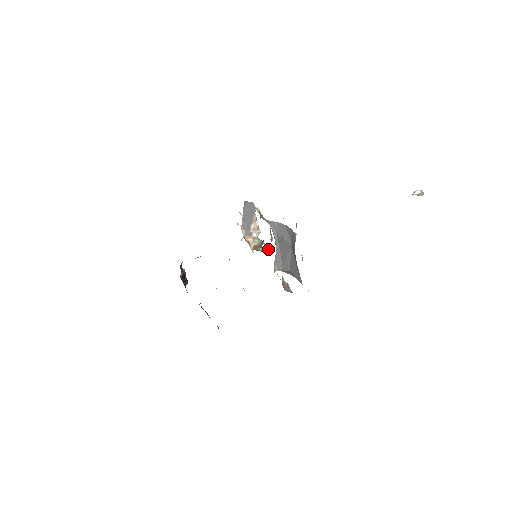
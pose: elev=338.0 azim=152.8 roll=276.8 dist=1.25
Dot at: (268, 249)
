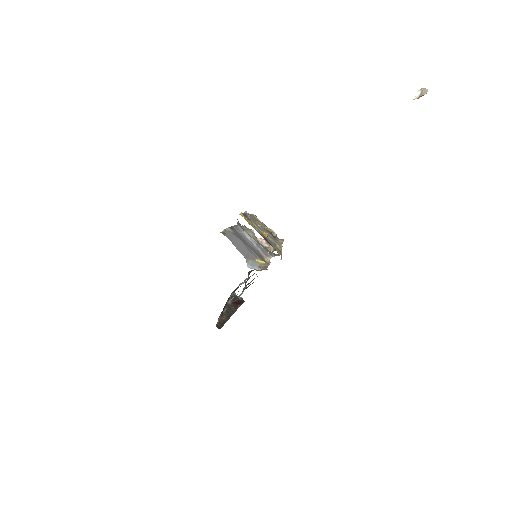
Dot at: (281, 244)
